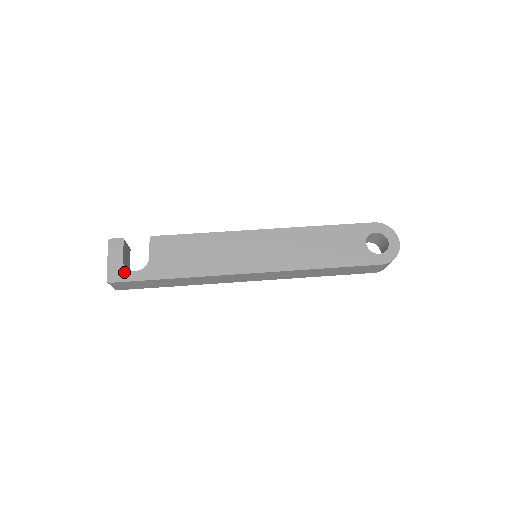
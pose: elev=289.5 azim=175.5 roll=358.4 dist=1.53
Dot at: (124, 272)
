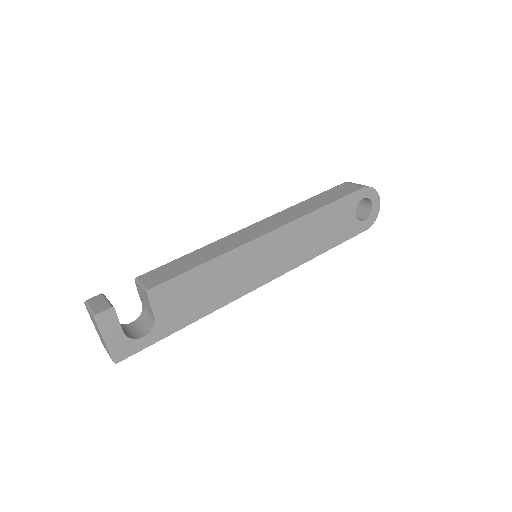
Dot at: (131, 344)
